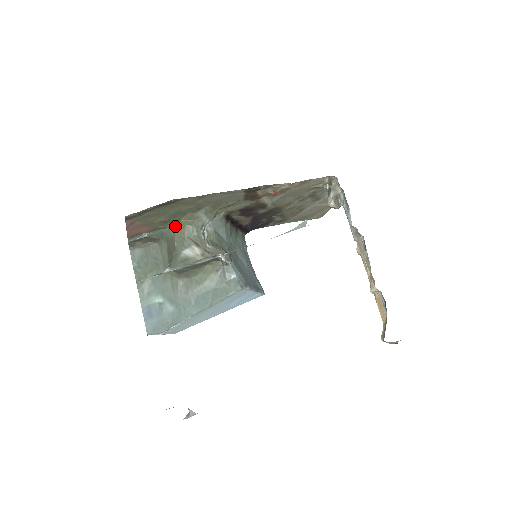
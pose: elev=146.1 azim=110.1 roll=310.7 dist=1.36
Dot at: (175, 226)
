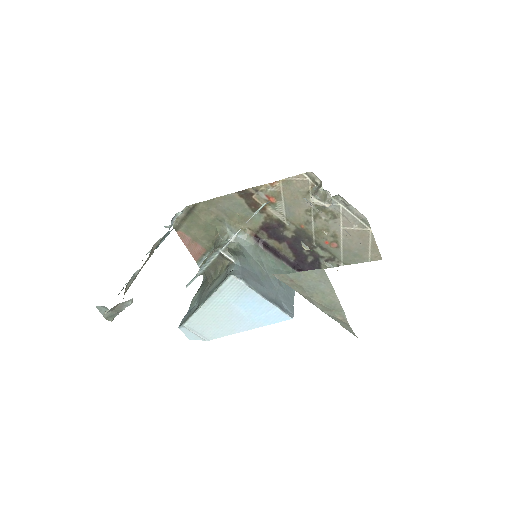
Dot at: (214, 243)
